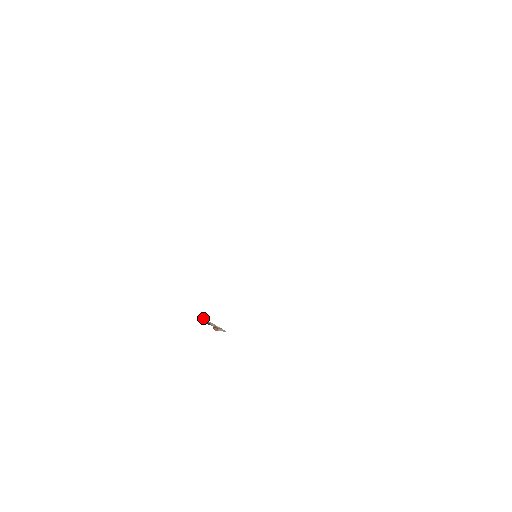
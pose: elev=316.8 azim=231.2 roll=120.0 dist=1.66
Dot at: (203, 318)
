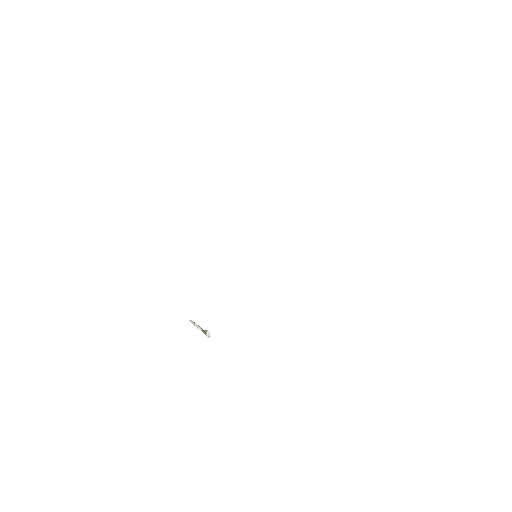
Dot at: (206, 330)
